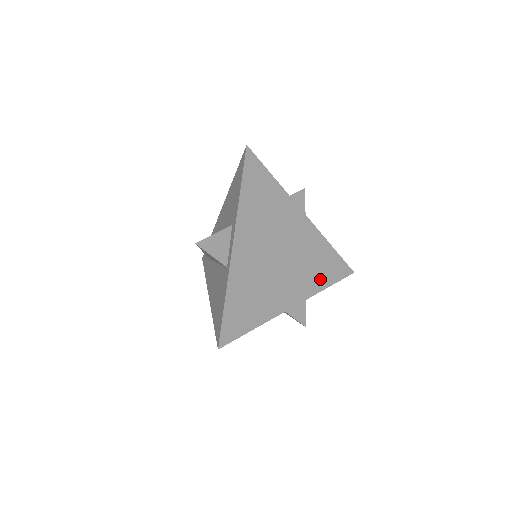
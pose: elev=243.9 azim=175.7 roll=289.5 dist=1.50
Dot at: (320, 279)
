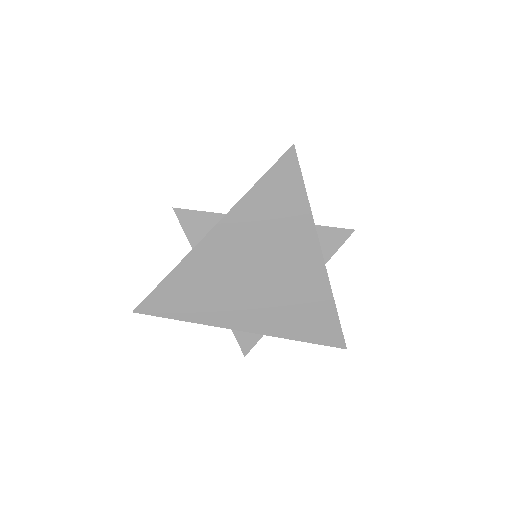
Dot at: (295, 328)
